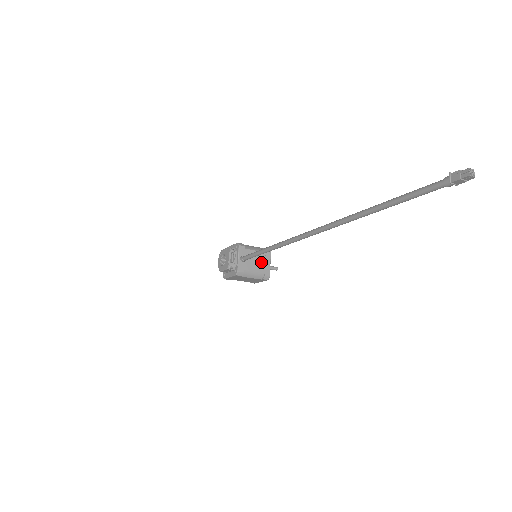
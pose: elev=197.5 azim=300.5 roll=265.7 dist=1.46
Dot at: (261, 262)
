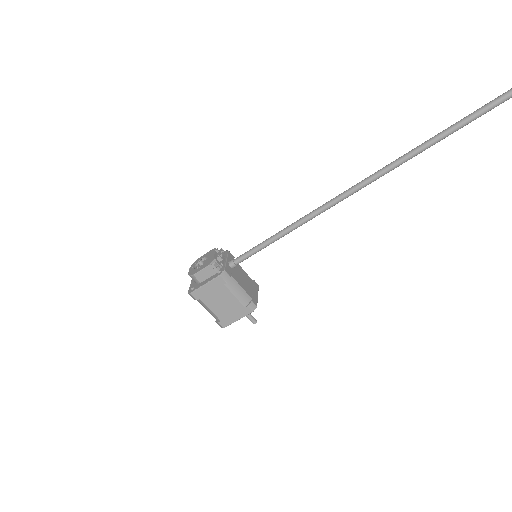
Dot at: (249, 285)
